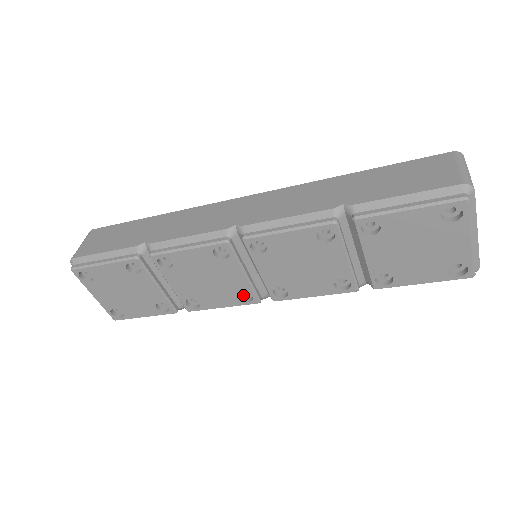
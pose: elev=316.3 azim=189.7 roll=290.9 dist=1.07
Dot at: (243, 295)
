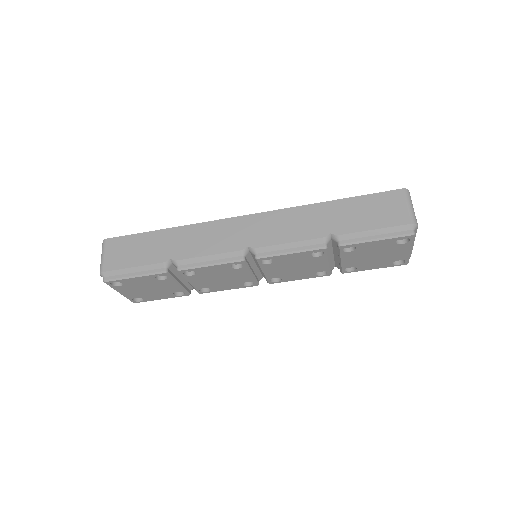
Dot at: occluded
